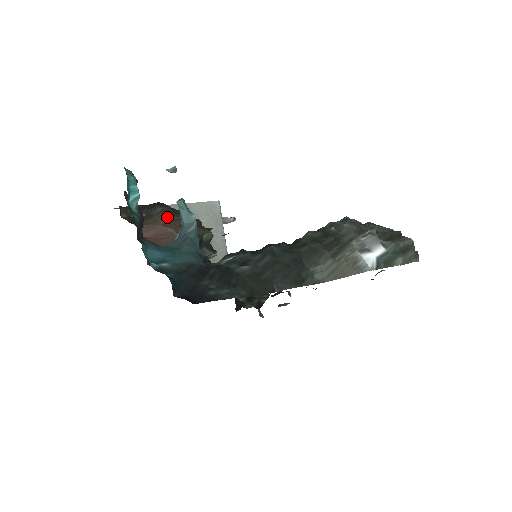
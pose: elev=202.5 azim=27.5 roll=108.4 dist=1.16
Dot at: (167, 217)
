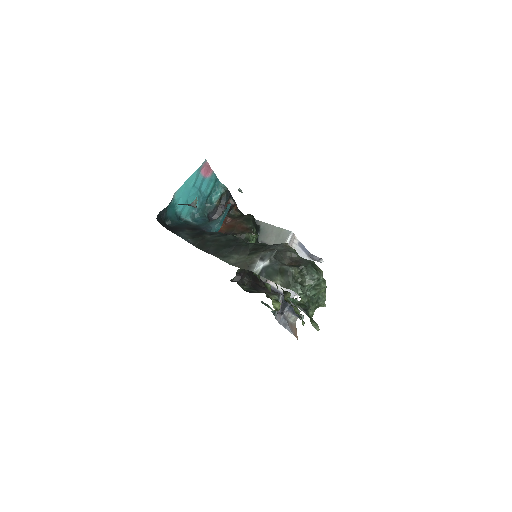
Dot at: (242, 219)
